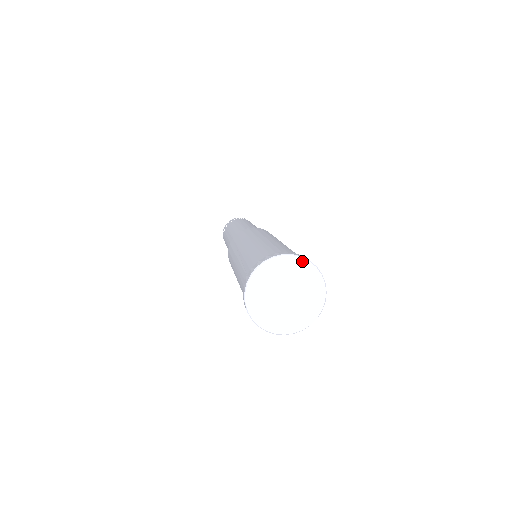
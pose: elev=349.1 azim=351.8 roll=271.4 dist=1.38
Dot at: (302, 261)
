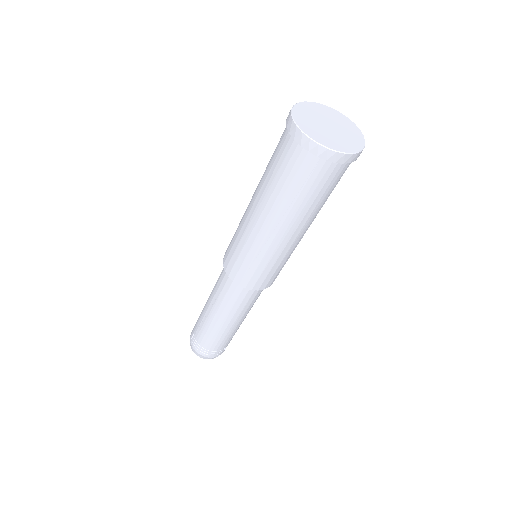
Dot at: (335, 111)
